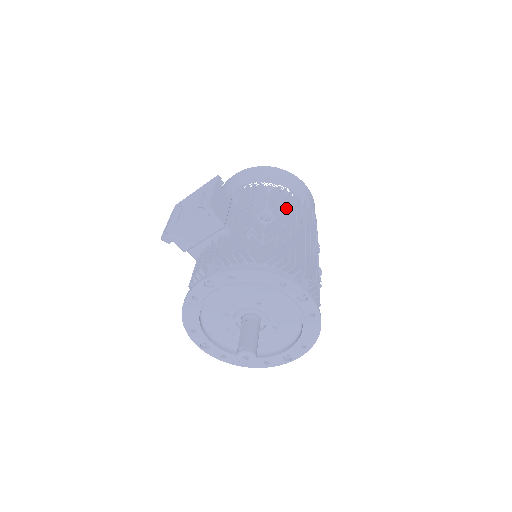
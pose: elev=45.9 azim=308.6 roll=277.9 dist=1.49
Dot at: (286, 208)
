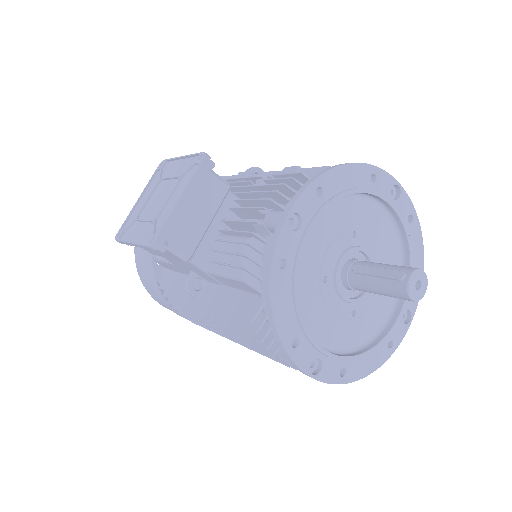
Dot at: occluded
